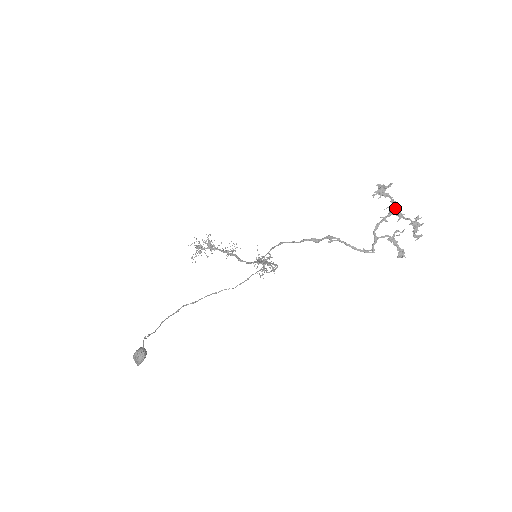
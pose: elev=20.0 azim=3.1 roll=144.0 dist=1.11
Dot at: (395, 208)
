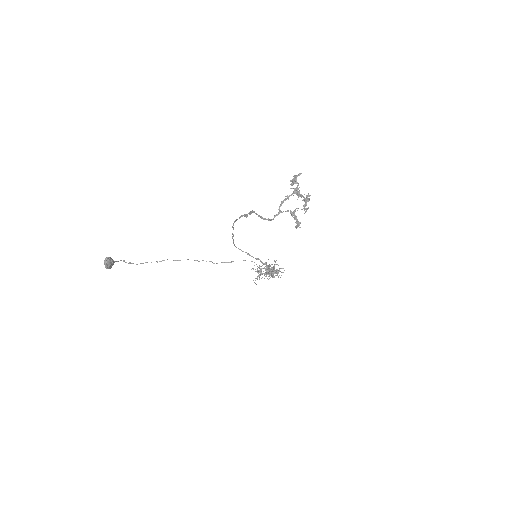
Dot at: (295, 189)
